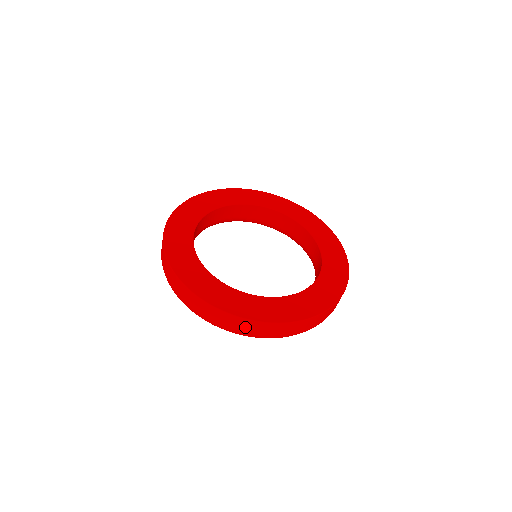
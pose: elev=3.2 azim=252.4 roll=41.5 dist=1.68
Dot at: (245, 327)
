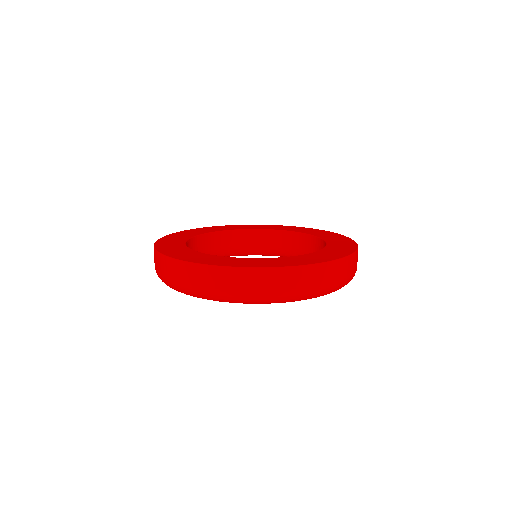
Dot at: (219, 280)
